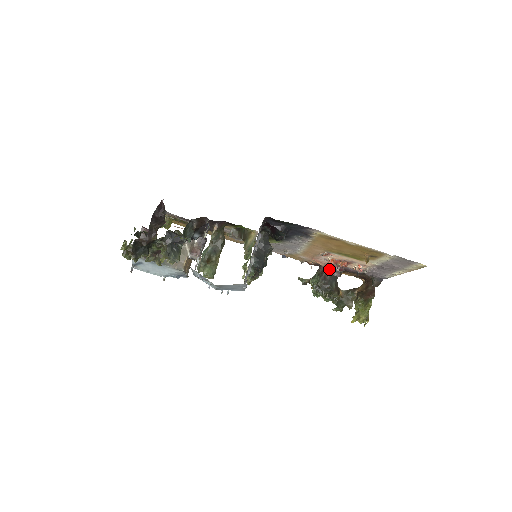
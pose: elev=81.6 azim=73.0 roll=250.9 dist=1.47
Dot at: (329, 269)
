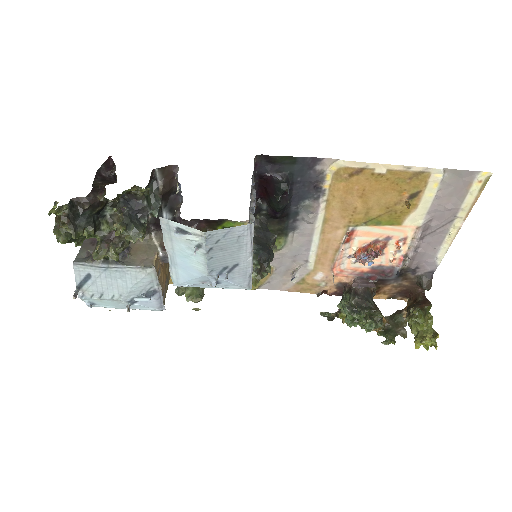
Dot at: (358, 281)
